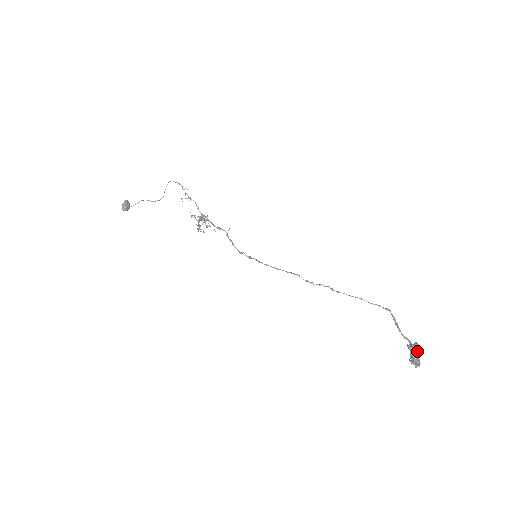
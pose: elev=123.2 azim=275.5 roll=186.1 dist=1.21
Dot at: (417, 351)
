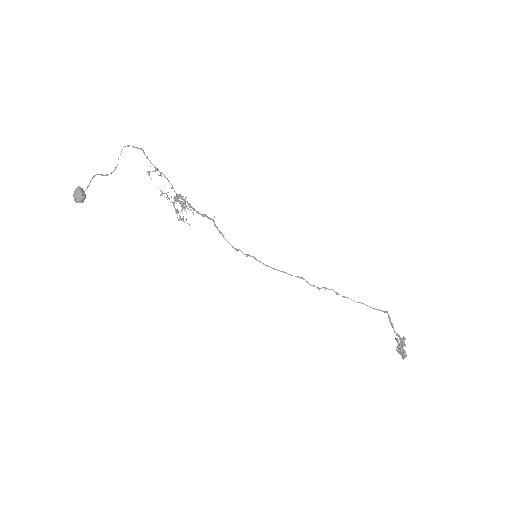
Dot at: (405, 345)
